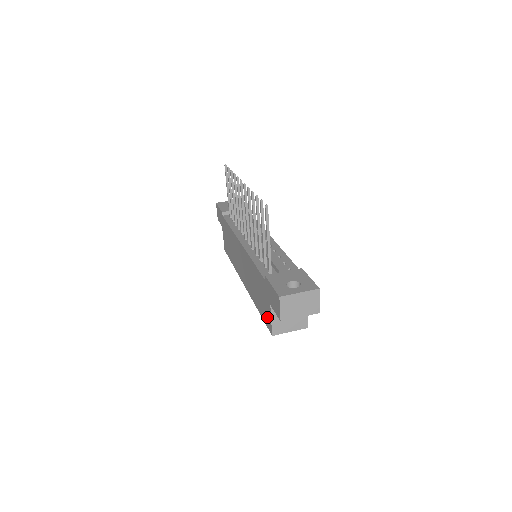
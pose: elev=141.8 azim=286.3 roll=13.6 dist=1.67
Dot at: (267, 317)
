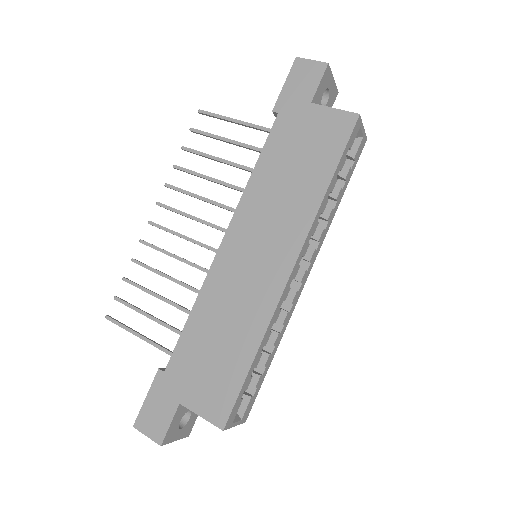
Dot at: (332, 127)
